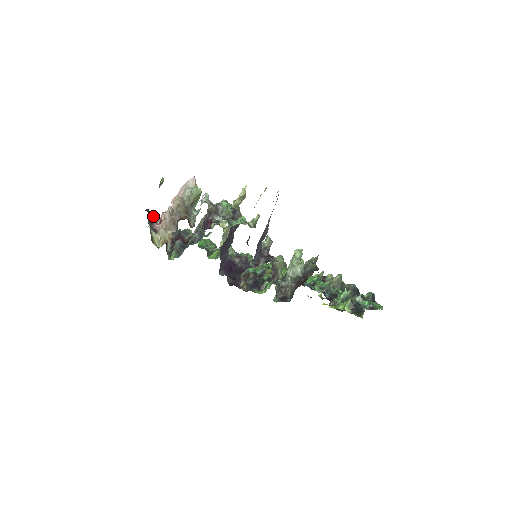
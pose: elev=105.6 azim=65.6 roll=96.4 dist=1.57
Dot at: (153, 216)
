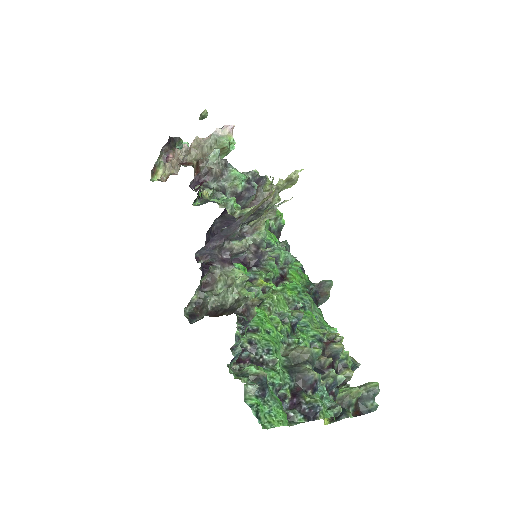
Dot at: occluded
